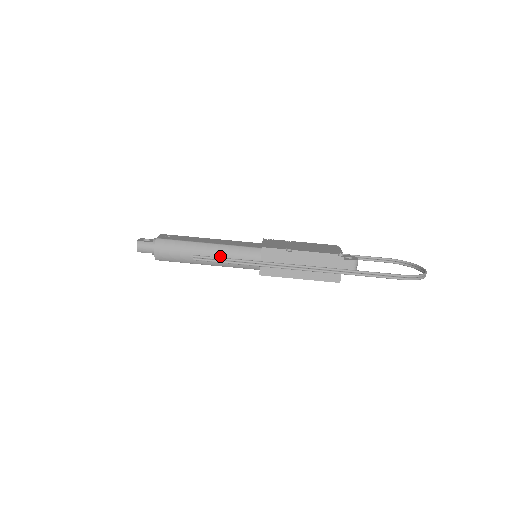
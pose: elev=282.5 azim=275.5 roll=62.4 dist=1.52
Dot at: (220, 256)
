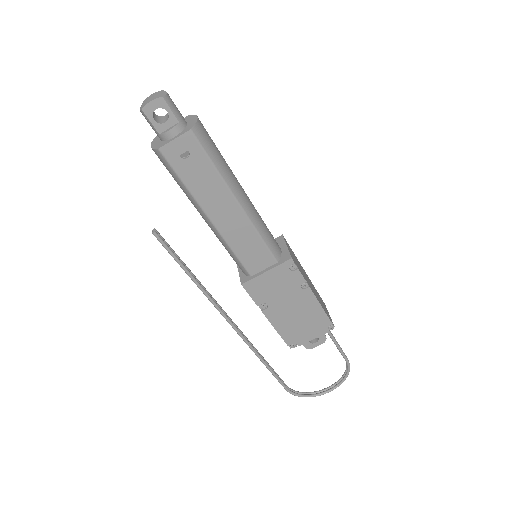
Dot at: occluded
